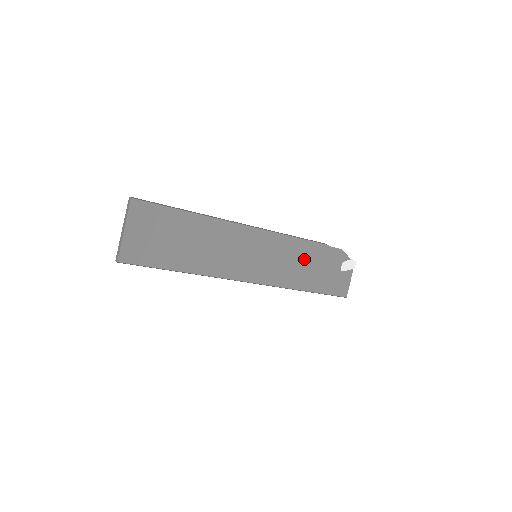
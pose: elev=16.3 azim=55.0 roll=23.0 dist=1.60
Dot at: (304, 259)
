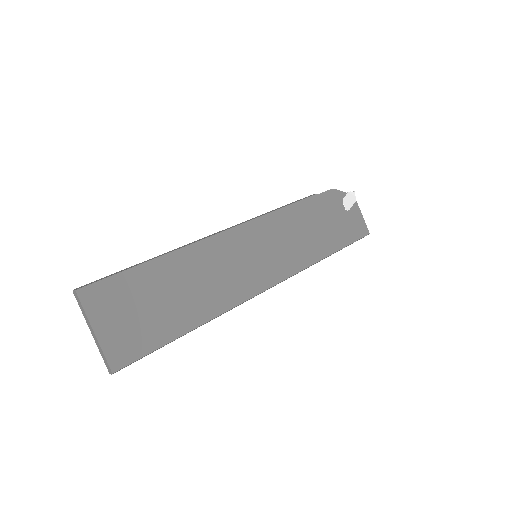
Dot at: (305, 224)
